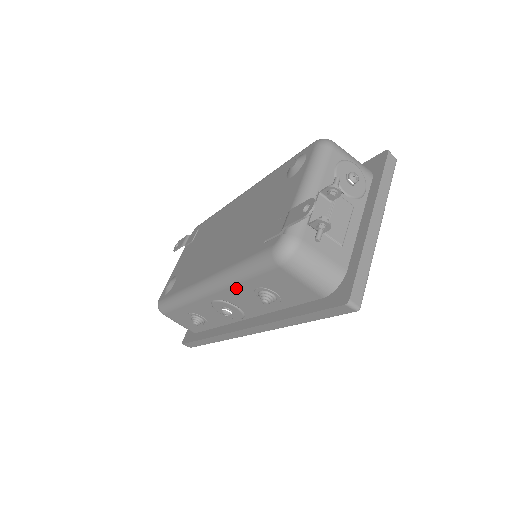
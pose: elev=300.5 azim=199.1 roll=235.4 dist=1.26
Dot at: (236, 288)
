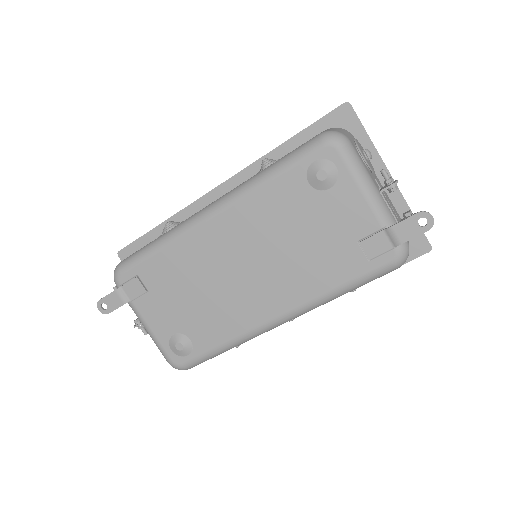
Dot at: occluded
